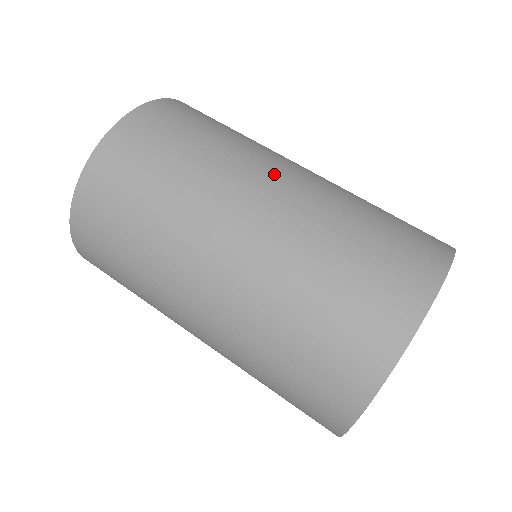
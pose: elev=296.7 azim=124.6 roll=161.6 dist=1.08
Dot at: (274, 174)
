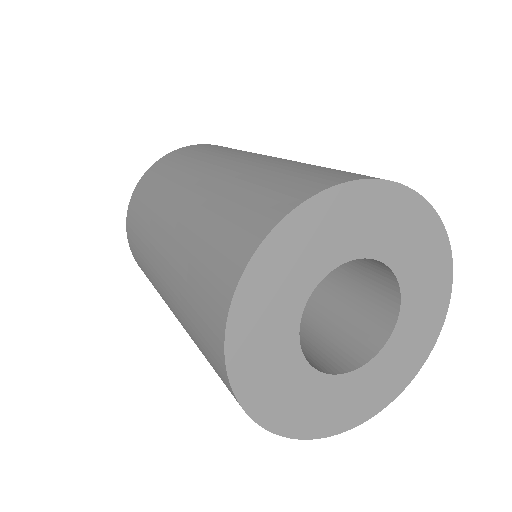
Dot at: (195, 180)
